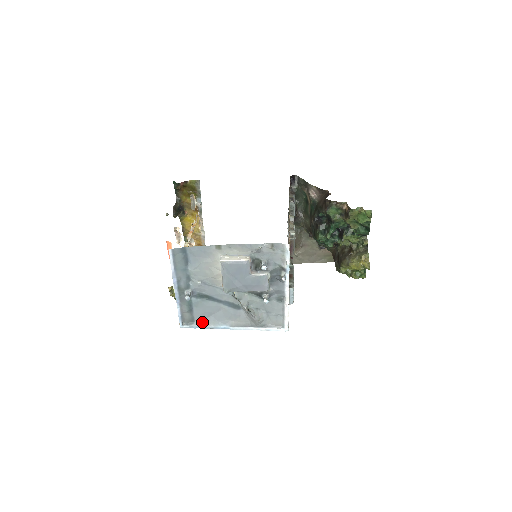
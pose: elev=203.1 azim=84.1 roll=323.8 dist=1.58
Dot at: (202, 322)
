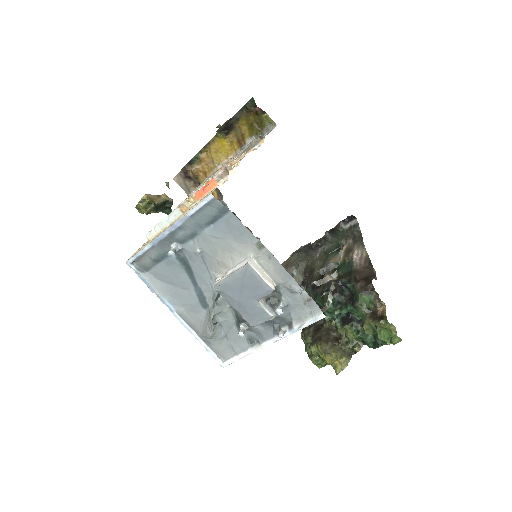
Dot at: (154, 280)
